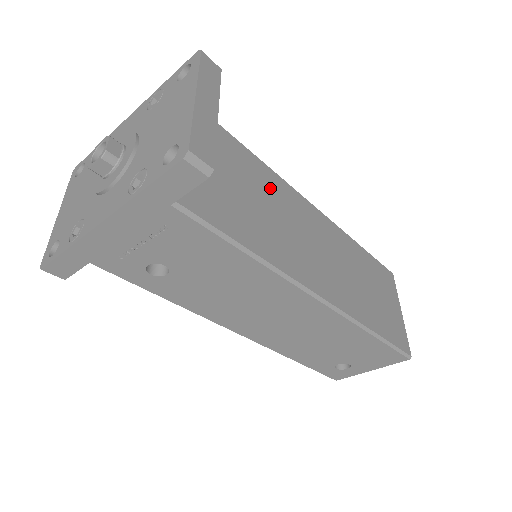
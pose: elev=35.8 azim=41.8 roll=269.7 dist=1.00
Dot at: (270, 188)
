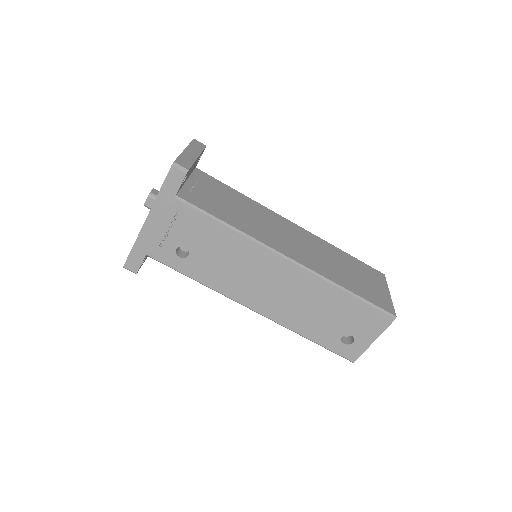
Dot at: (252, 208)
